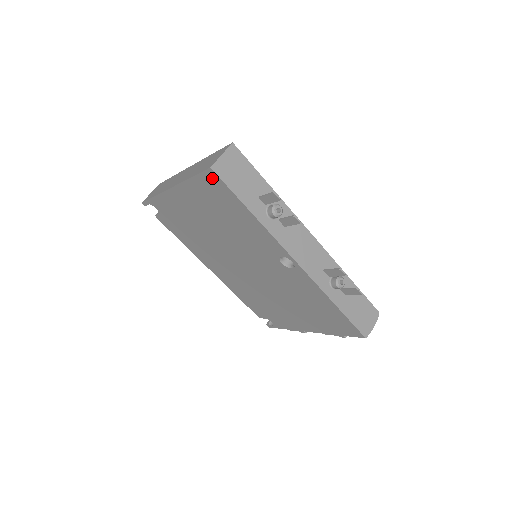
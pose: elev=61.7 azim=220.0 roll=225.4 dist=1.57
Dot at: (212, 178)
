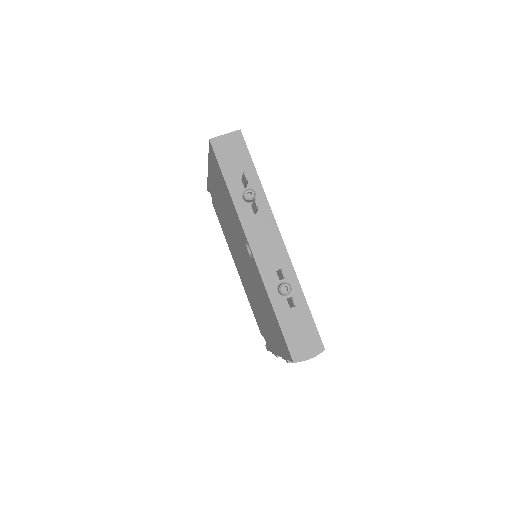
Dot at: (212, 151)
